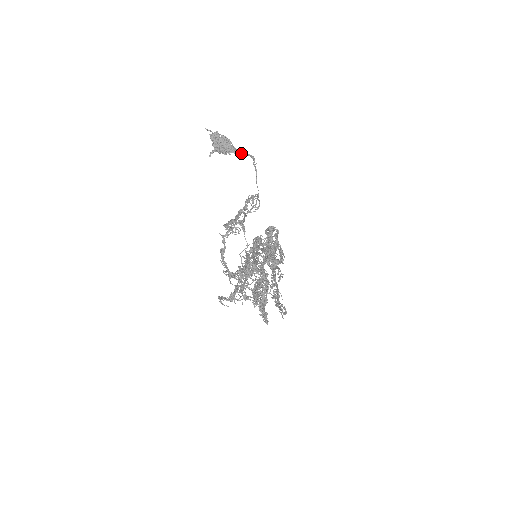
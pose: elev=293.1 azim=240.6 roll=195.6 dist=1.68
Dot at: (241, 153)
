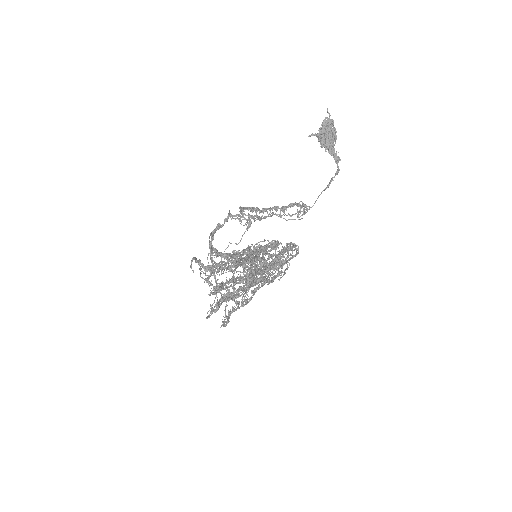
Dot at: (335, 159)
